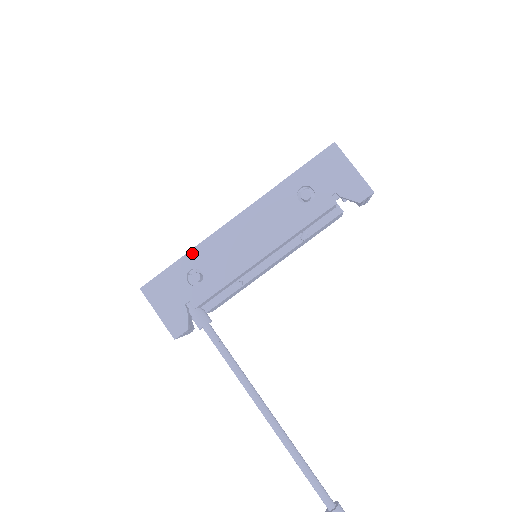
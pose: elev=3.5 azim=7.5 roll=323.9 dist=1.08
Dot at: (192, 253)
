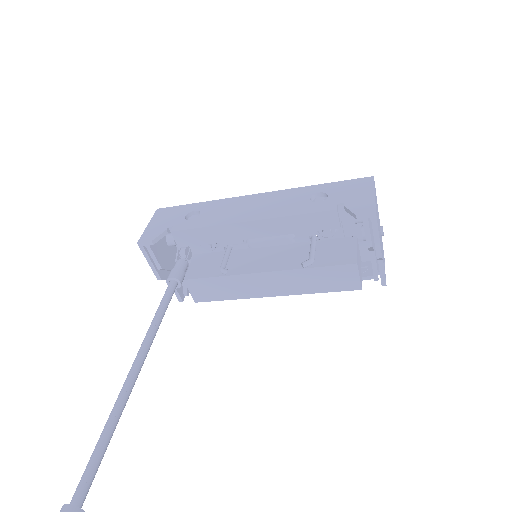
Dot at: (208, 203)
